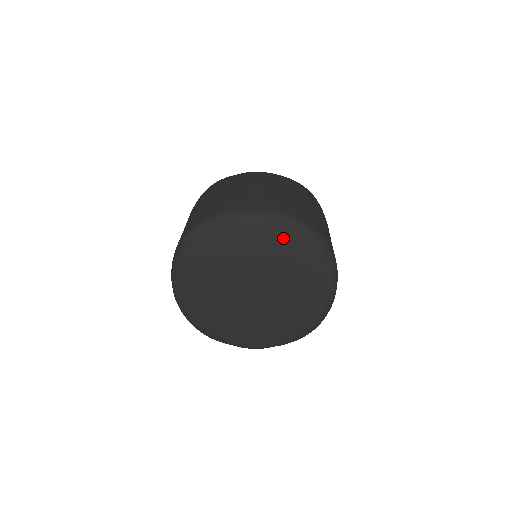
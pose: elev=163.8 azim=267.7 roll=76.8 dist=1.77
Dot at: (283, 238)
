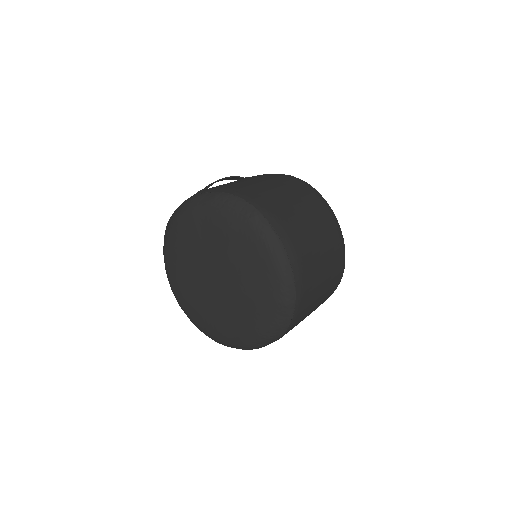
Dot at: (214, 214)
